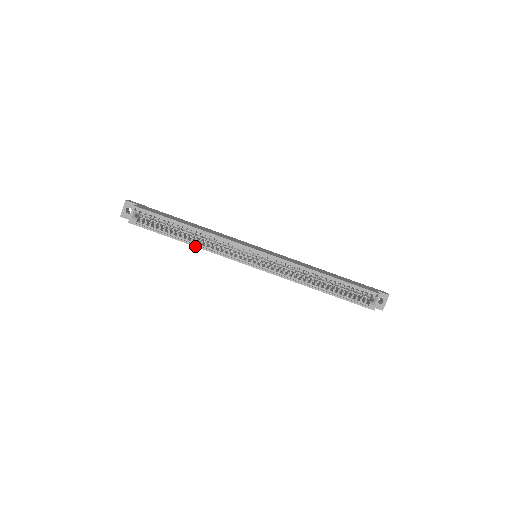
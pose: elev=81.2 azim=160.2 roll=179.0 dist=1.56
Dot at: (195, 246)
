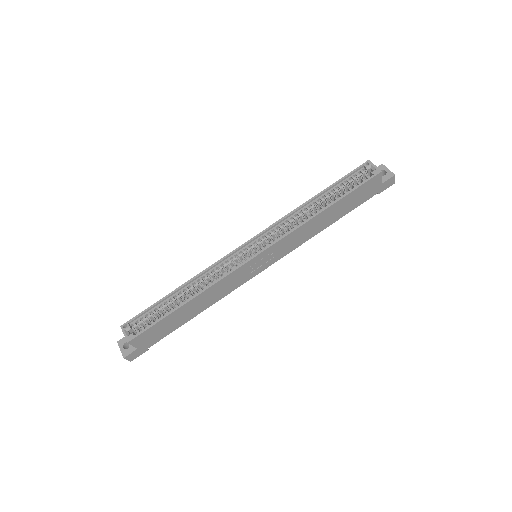
Dot at: (197, 295)
